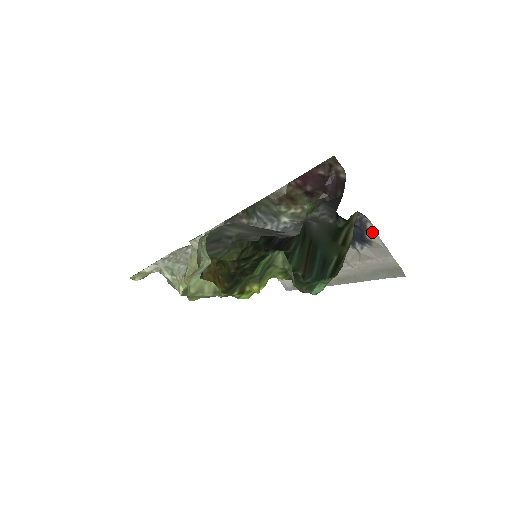
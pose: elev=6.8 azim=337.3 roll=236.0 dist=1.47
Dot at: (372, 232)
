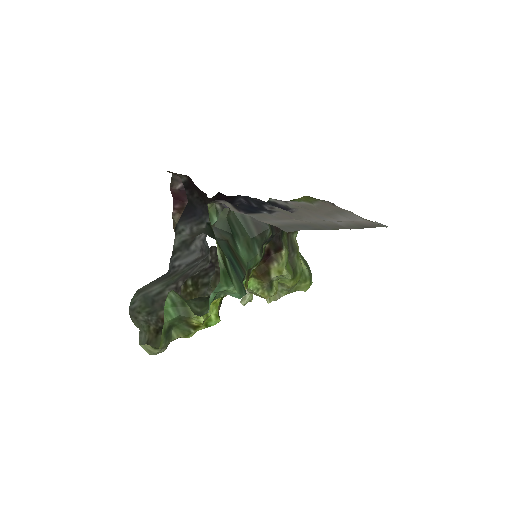
Dot at: (233, 210)
